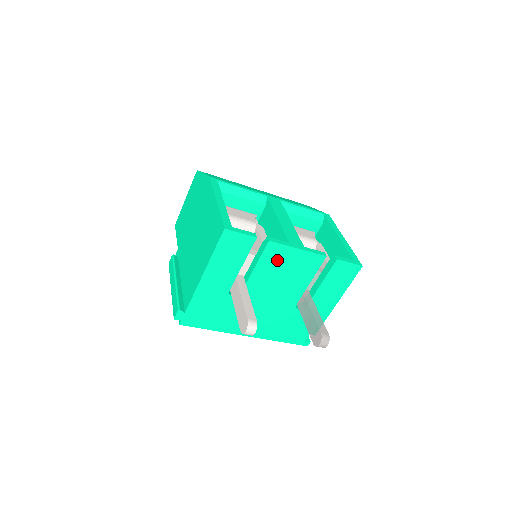
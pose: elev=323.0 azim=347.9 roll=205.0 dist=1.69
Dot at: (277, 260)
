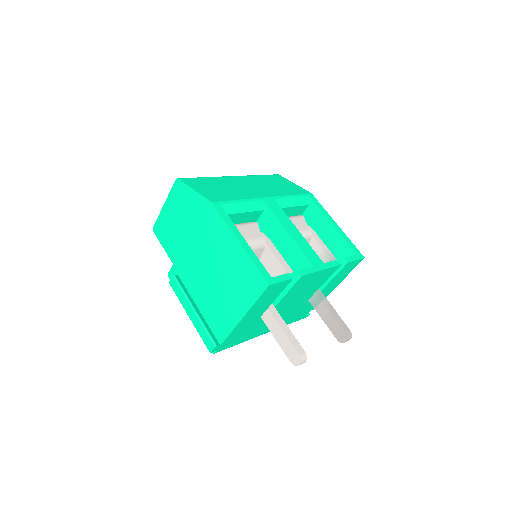
Dot at: (303, 283)
